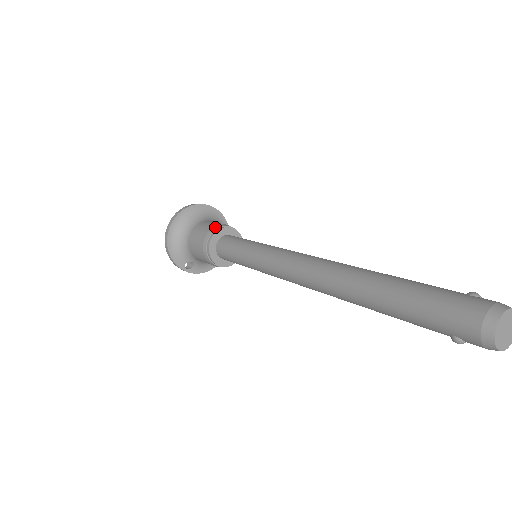
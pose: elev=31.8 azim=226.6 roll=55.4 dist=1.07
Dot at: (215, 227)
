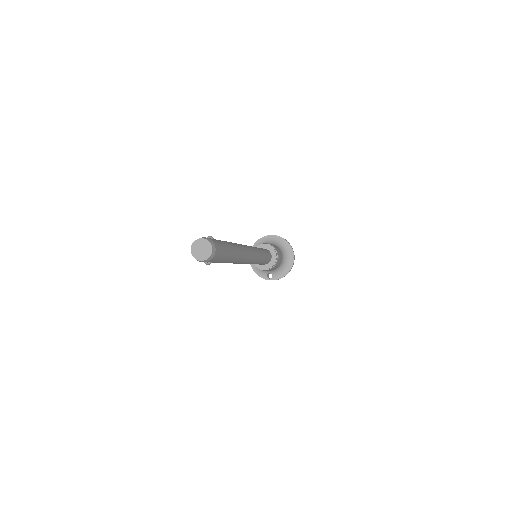
Dot at: occluded
